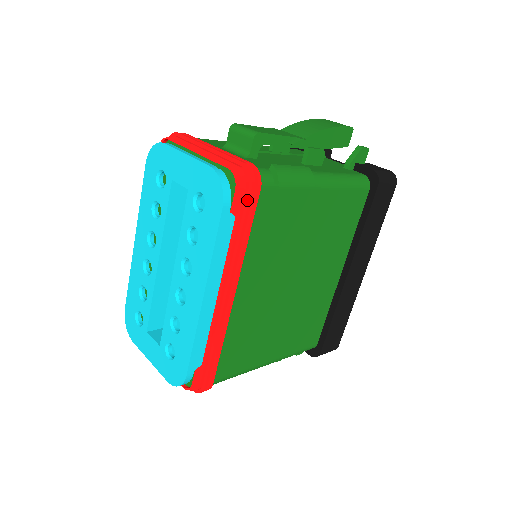
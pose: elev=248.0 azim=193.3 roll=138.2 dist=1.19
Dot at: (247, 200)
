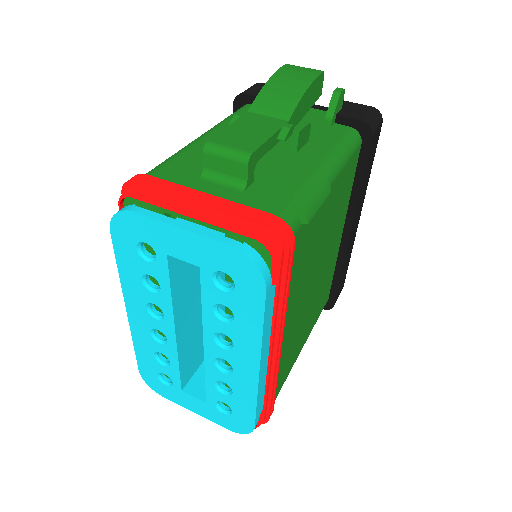
Dot at: (285, 263)
